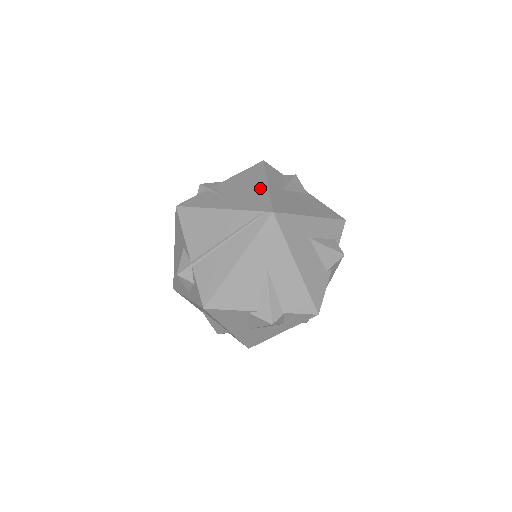
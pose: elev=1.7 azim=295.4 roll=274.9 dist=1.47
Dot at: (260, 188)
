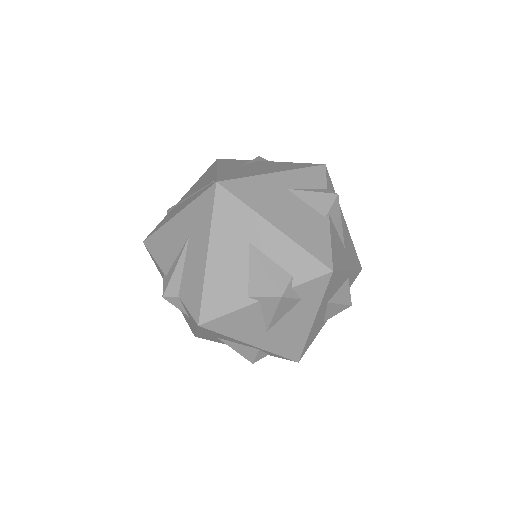
Dot at: (263, 171)
